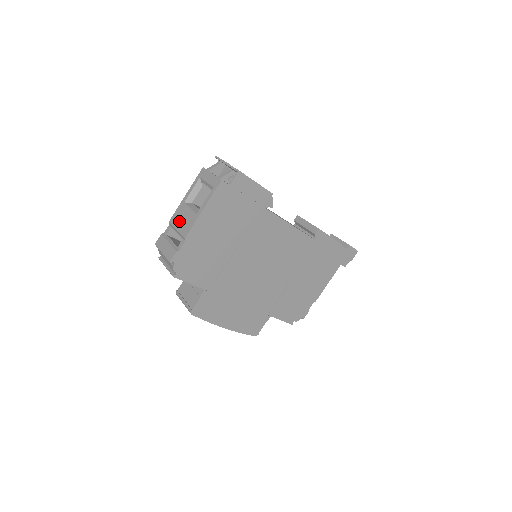
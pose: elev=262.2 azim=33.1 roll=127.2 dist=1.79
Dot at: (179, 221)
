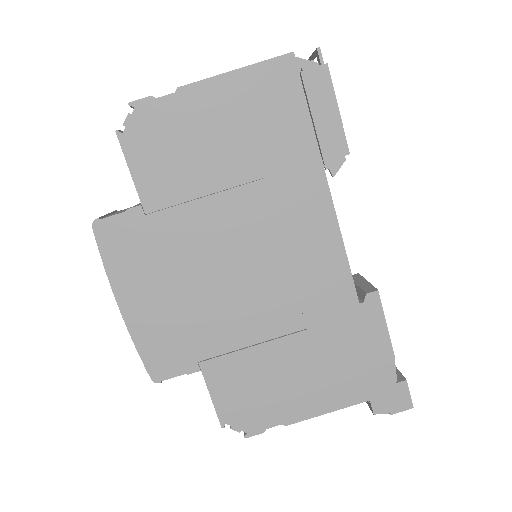
Dot at: occluded
